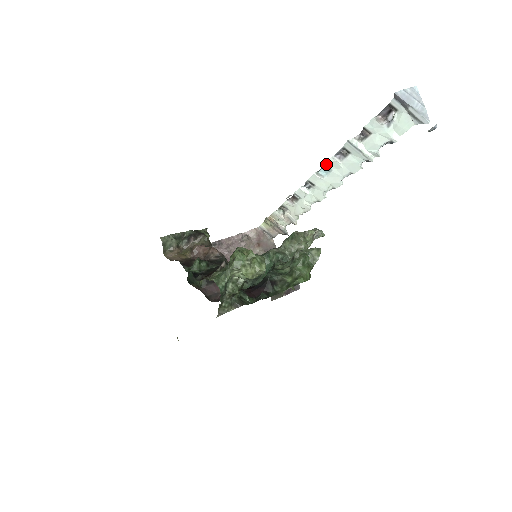
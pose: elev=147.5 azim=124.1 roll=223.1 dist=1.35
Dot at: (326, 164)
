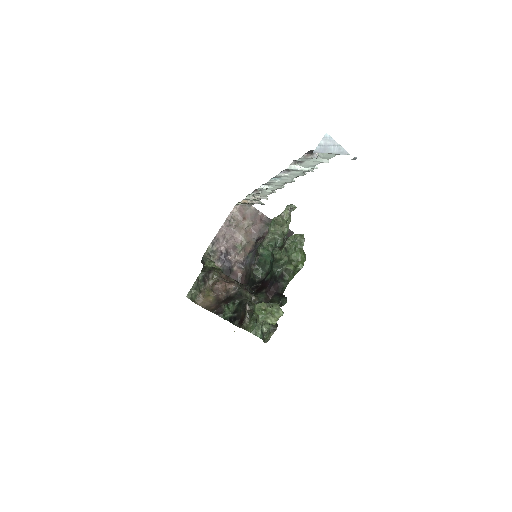
Dot at: occluded
